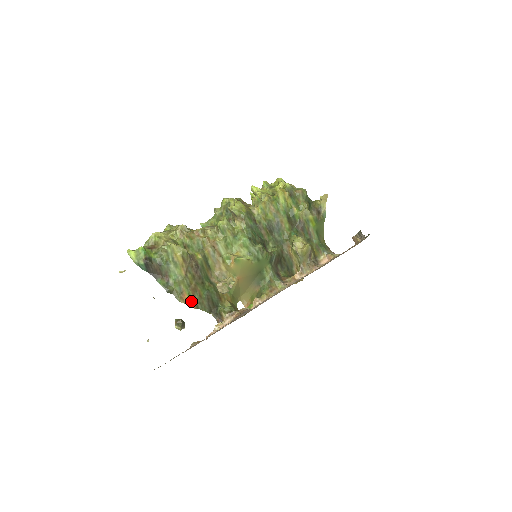
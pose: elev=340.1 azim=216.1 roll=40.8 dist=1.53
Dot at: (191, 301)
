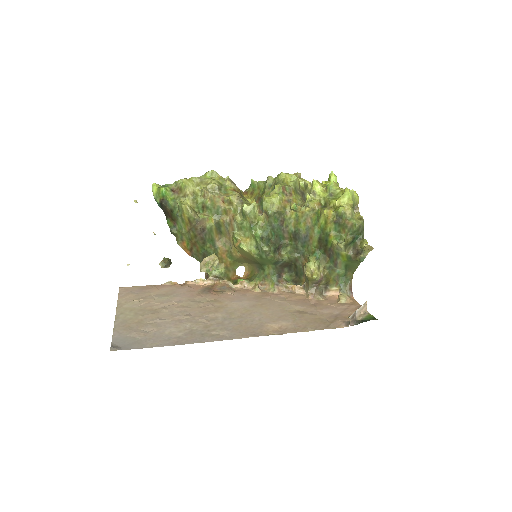
Dot at: (189, 249)
